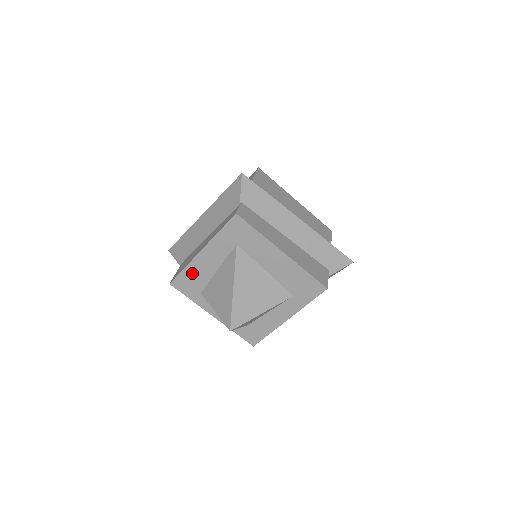
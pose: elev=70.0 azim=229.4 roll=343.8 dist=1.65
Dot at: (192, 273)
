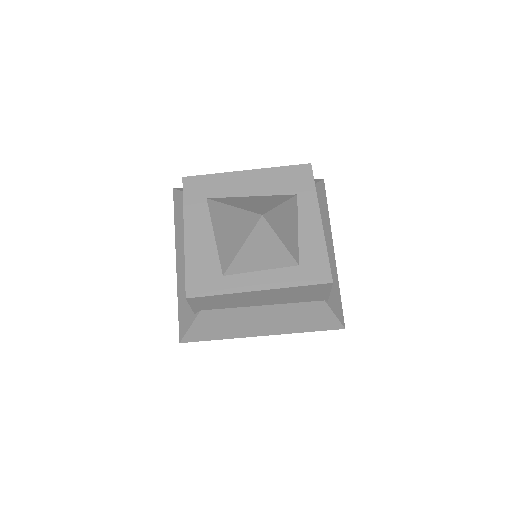
Dot at: (196, 263)
